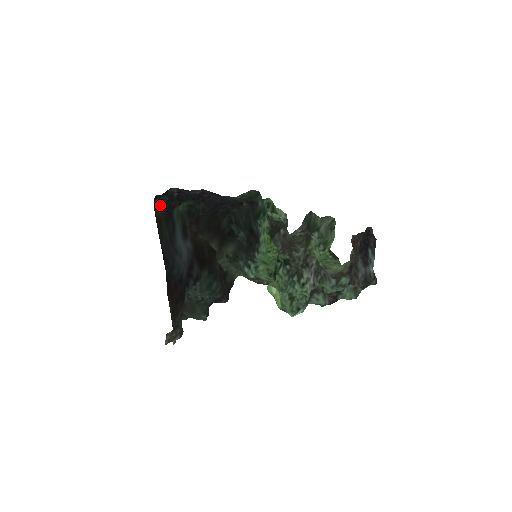
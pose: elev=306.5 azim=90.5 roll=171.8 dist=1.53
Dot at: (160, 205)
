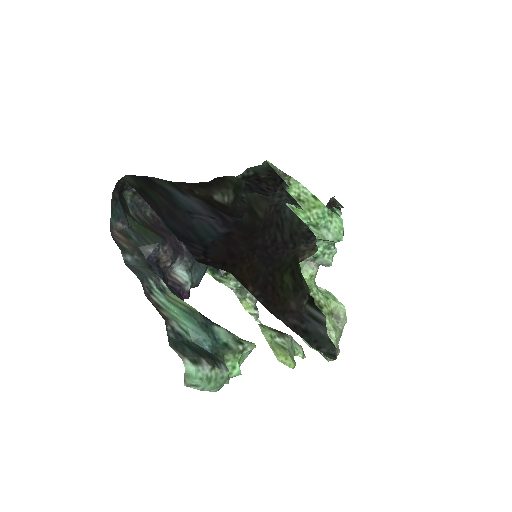
Dot at: (131, 176)
